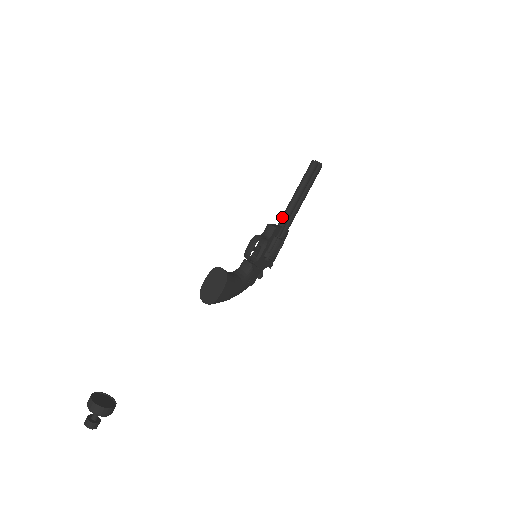
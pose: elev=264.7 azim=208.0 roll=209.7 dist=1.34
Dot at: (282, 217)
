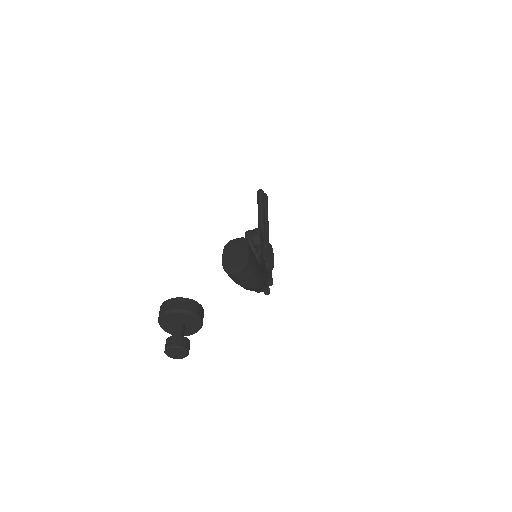
Dot at: occluded
